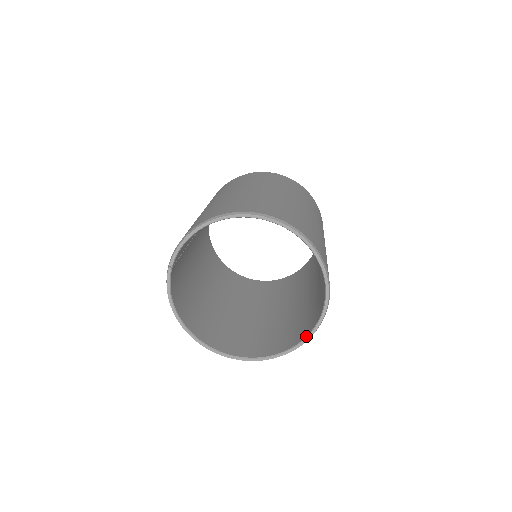
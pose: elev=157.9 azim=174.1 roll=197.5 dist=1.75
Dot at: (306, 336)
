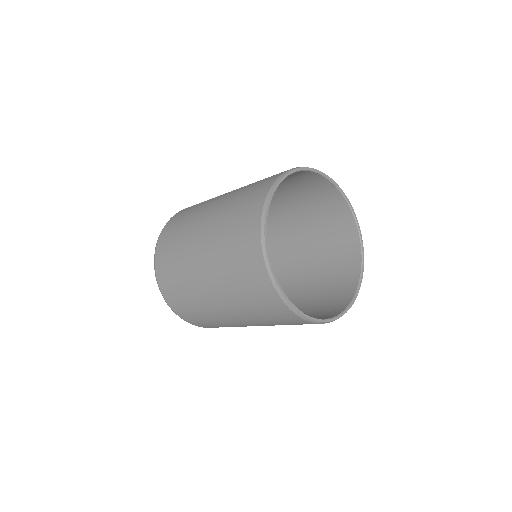
Dot at: (330, 317)
